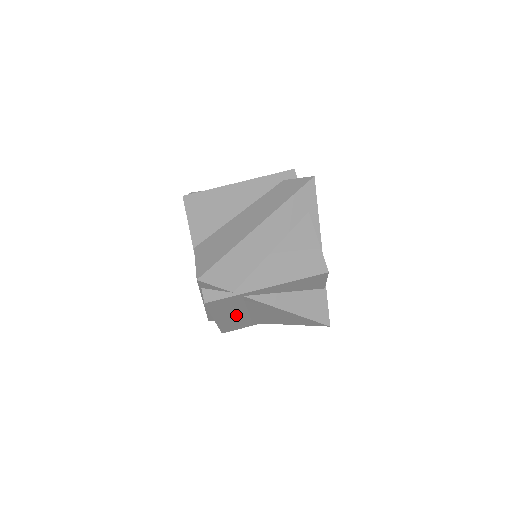
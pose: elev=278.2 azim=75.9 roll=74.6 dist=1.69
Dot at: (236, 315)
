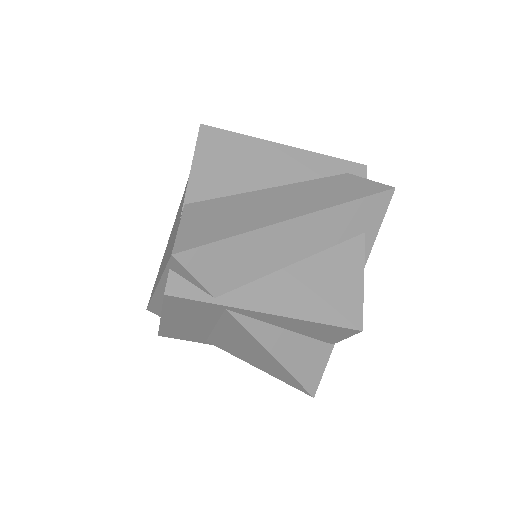
Dot at: (194, 325)
